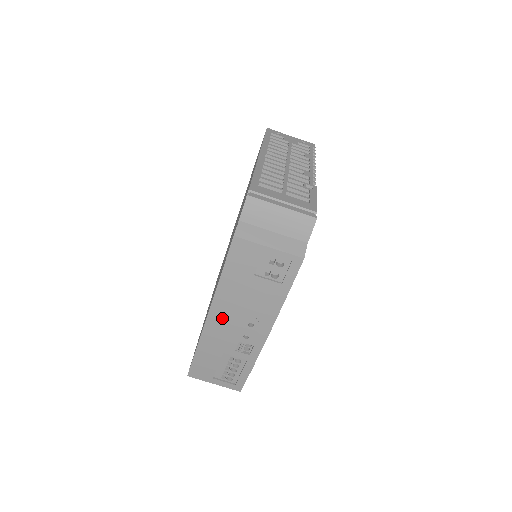
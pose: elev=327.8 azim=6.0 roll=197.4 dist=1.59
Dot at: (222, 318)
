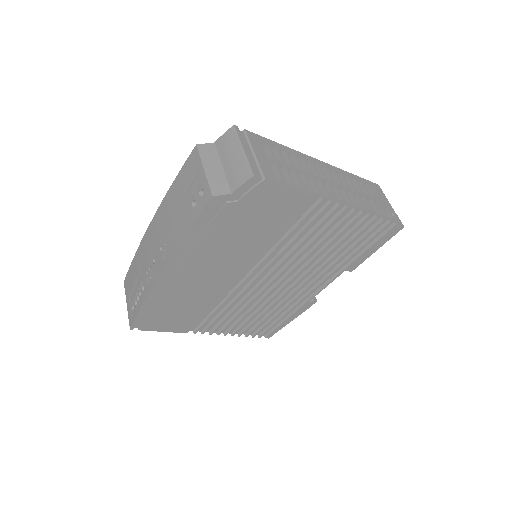
Dot at: (156, 228)
